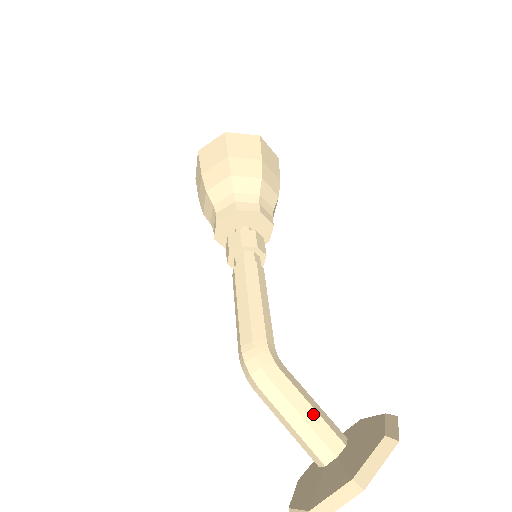
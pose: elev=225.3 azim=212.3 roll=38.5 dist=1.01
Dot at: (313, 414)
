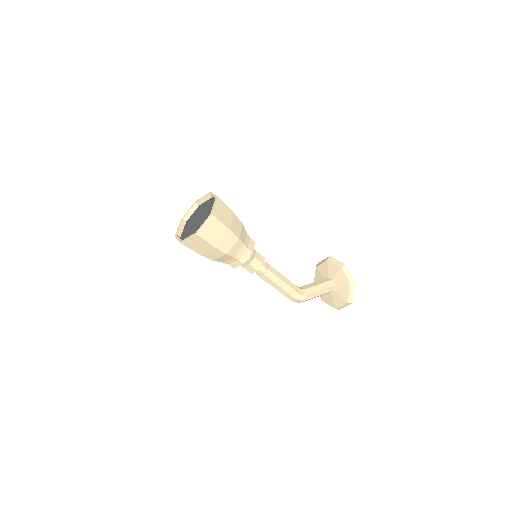
Dot at: (323, 291)
